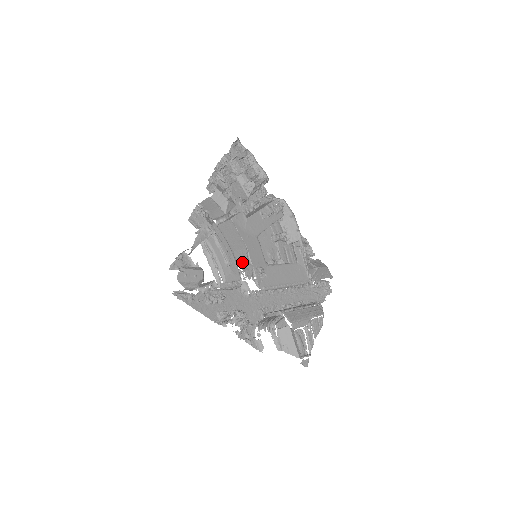
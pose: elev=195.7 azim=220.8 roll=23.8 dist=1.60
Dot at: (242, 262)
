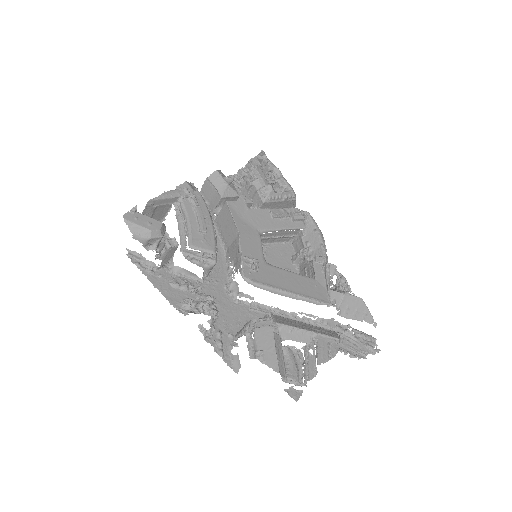
Dot at: (234, 255)
